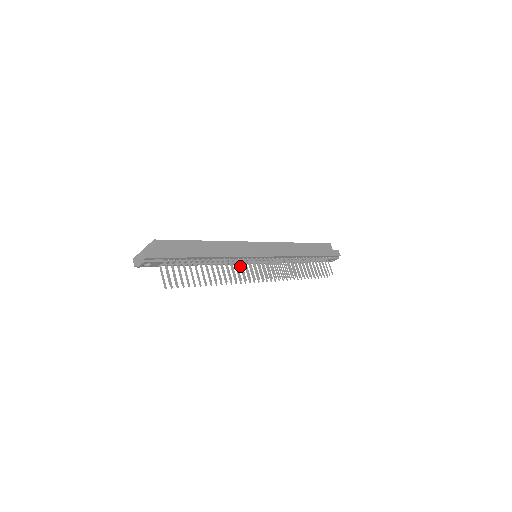
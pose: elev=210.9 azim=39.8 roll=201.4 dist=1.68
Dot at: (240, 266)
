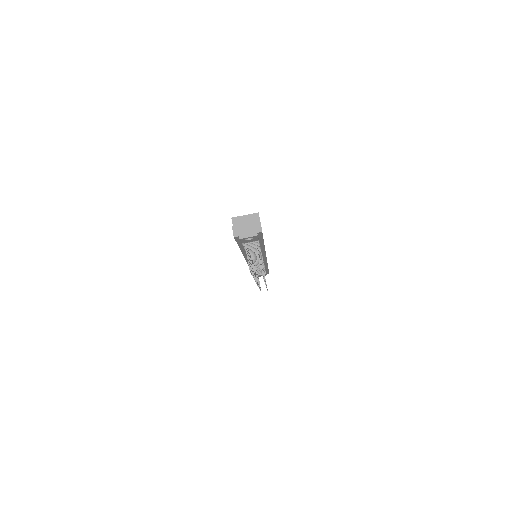
Dot at: occluded
